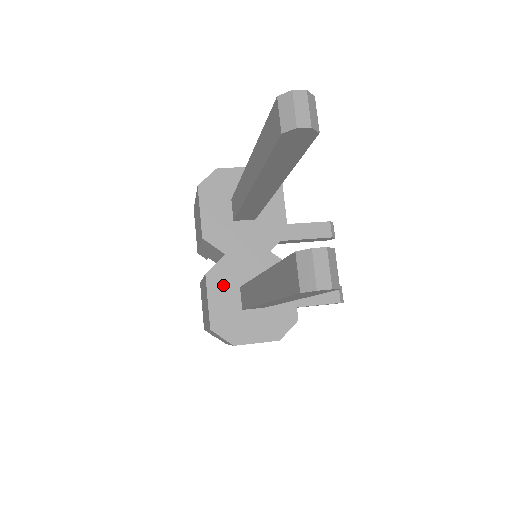
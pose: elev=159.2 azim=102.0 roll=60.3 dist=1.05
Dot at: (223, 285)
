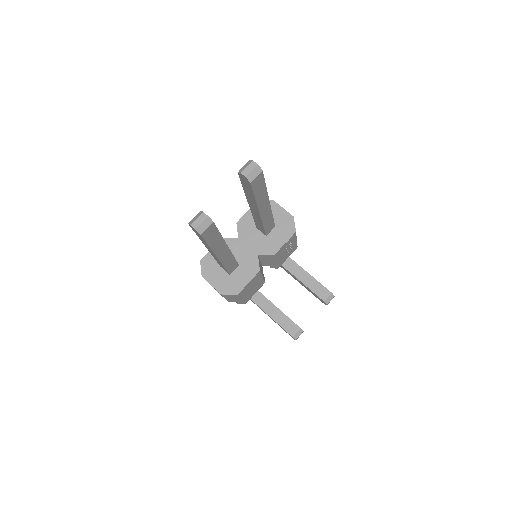
Dot at: occluded
